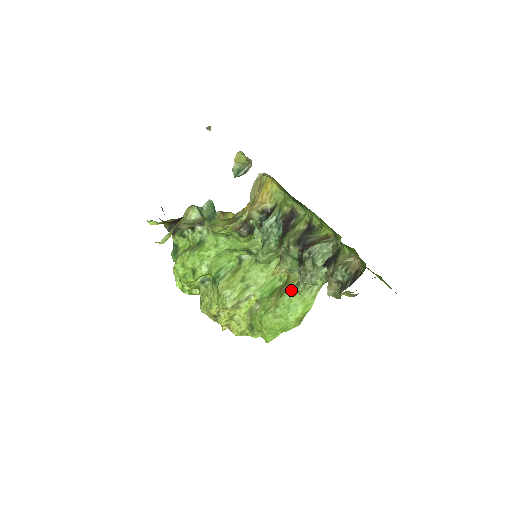
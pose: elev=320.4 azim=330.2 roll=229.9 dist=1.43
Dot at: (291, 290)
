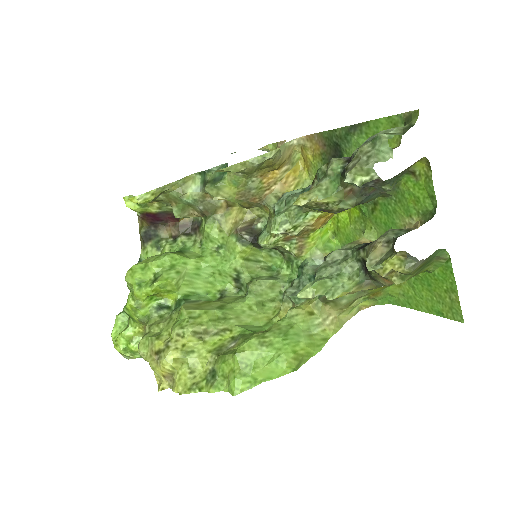
Dot at: (295, 312)
